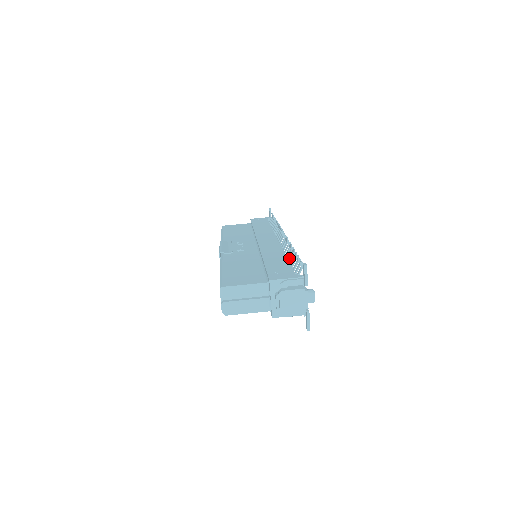
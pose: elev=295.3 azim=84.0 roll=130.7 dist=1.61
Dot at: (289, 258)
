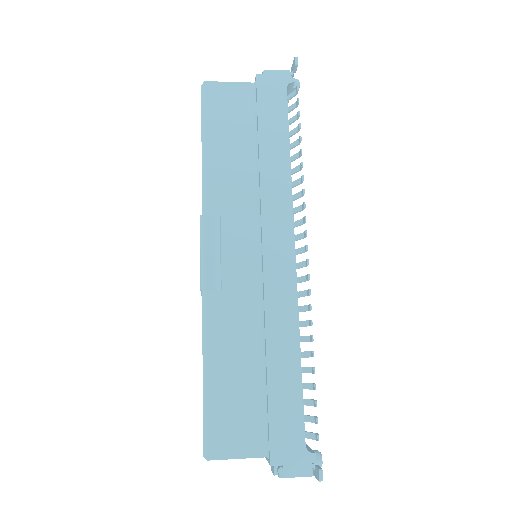
Dot at: occluded
